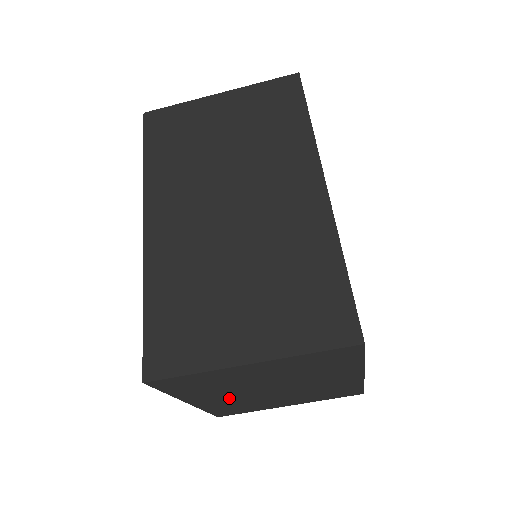
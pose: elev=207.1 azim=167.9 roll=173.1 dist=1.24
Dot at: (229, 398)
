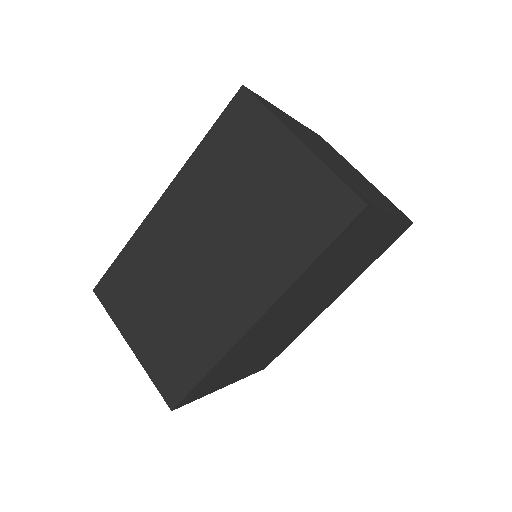
Dot at: occluded
